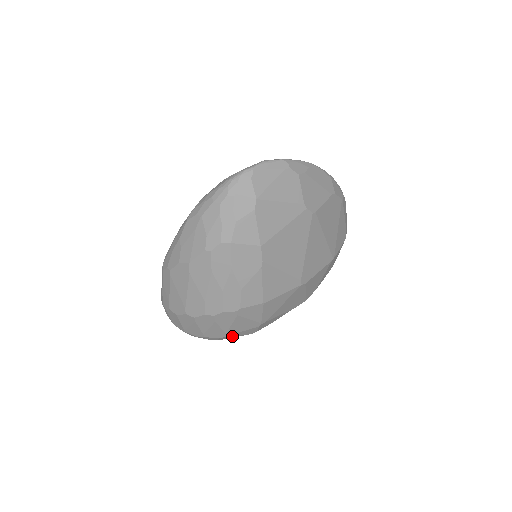
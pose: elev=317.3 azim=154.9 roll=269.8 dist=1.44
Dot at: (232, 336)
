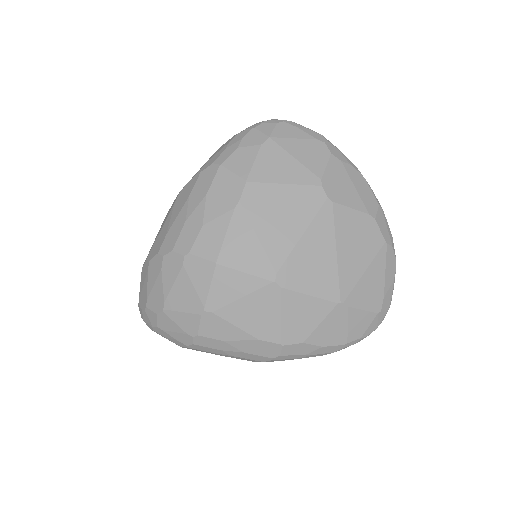
Dot at: (171, 321)
